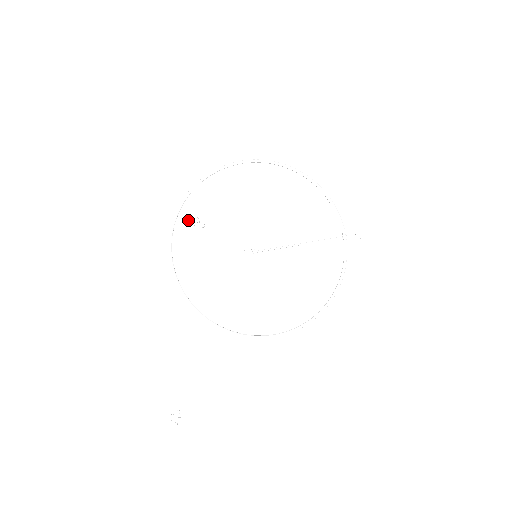
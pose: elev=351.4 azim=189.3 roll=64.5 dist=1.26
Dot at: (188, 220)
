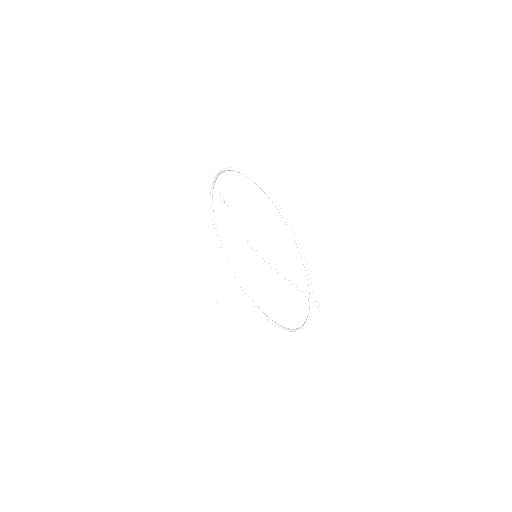
Dot at: (219, 193)
